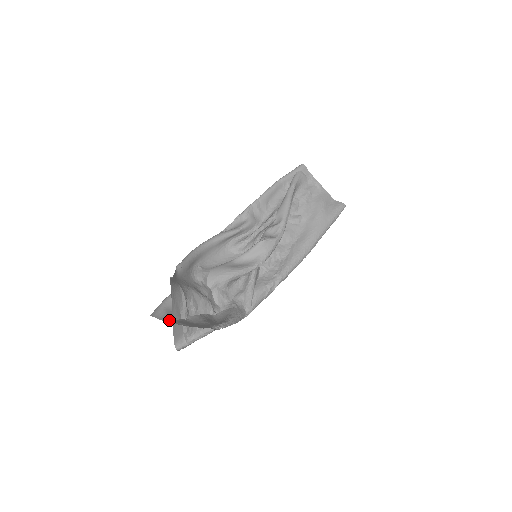
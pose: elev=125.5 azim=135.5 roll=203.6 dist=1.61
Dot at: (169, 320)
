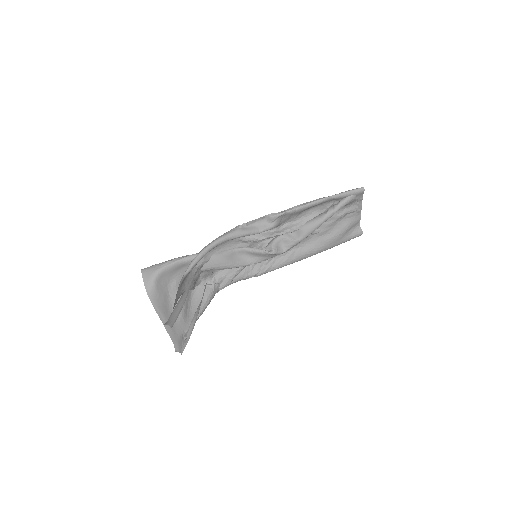
Dot at: (155, 302)
